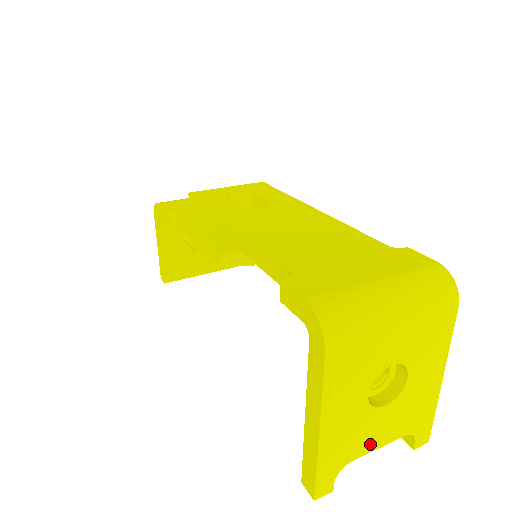
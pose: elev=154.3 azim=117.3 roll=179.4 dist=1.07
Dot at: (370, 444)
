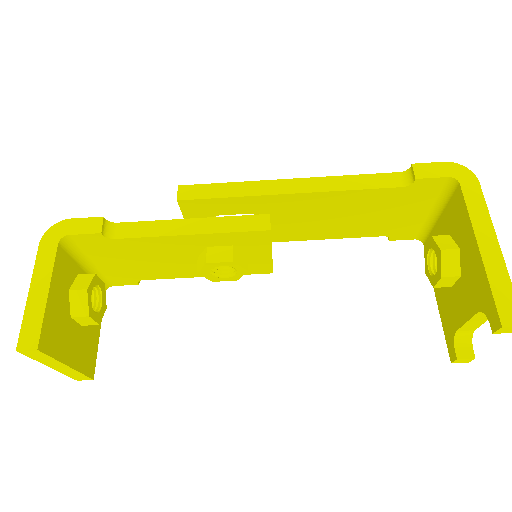
Dot at: occluded
